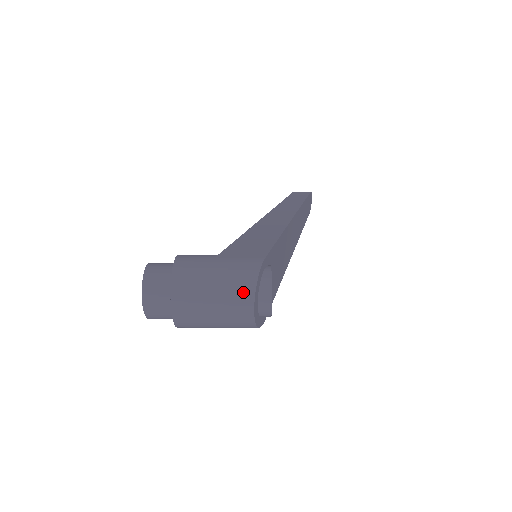
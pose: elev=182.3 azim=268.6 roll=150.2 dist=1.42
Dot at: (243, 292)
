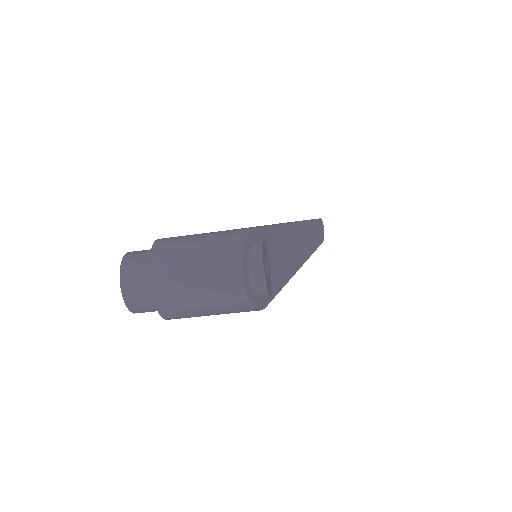
Dot at: (229, 256)
